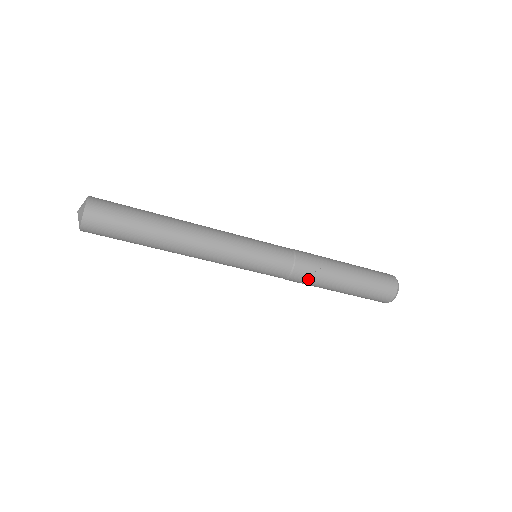
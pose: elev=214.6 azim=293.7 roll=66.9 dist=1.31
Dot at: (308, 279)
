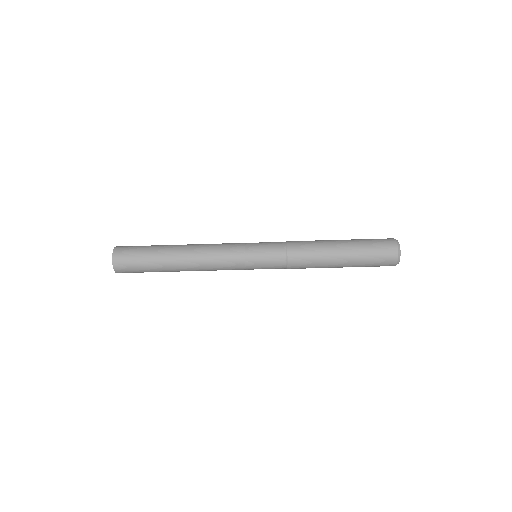
Dot at: (304, 246)
